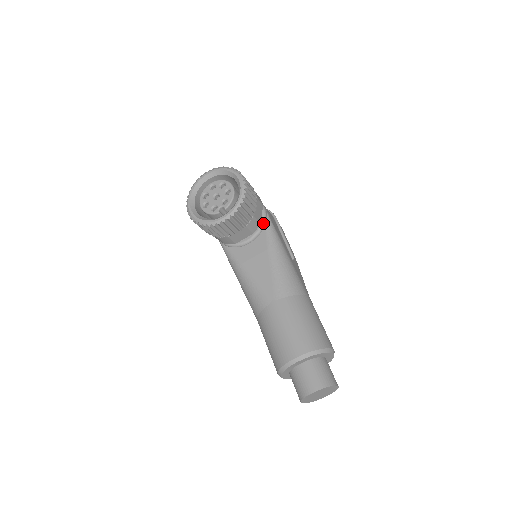
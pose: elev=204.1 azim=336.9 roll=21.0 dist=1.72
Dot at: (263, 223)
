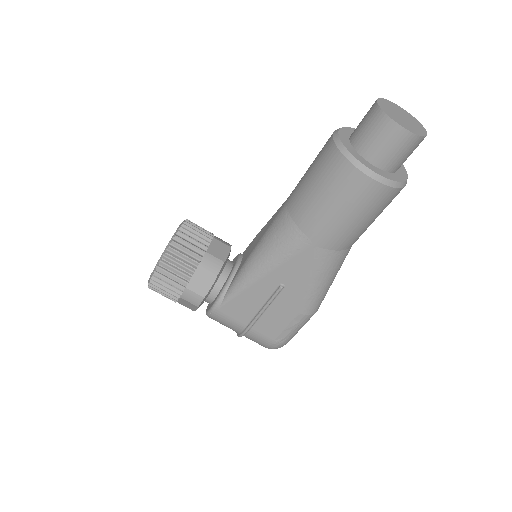
Dot at: occluded
